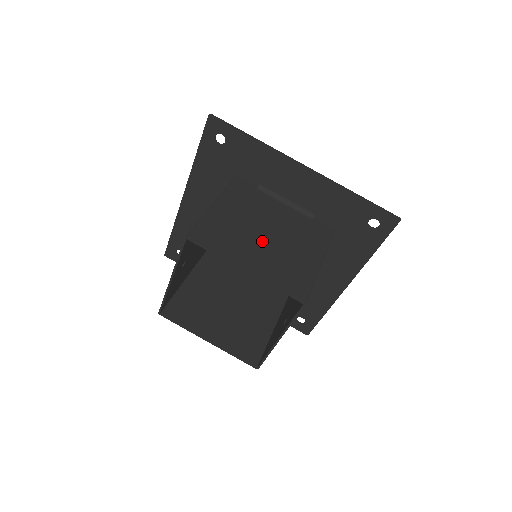
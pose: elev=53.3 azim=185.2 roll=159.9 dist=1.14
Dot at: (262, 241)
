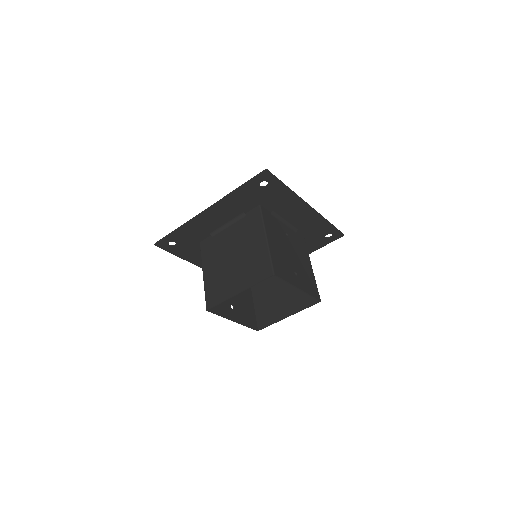
Dot at: (234, 266)
